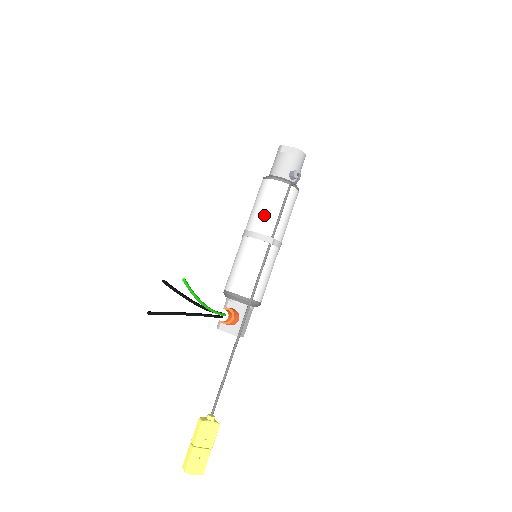
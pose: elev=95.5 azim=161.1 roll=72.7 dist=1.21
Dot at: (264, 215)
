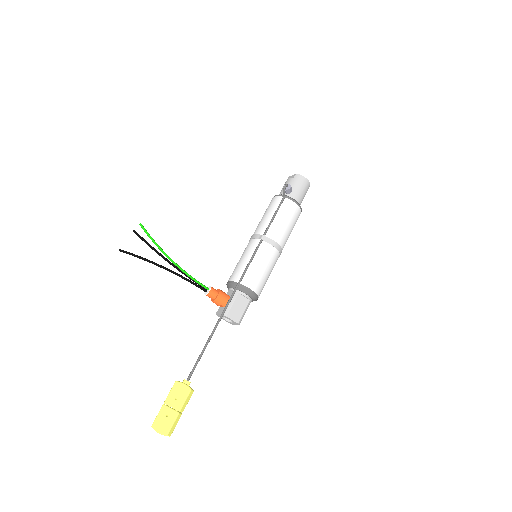
Dot at: (261, 222)
